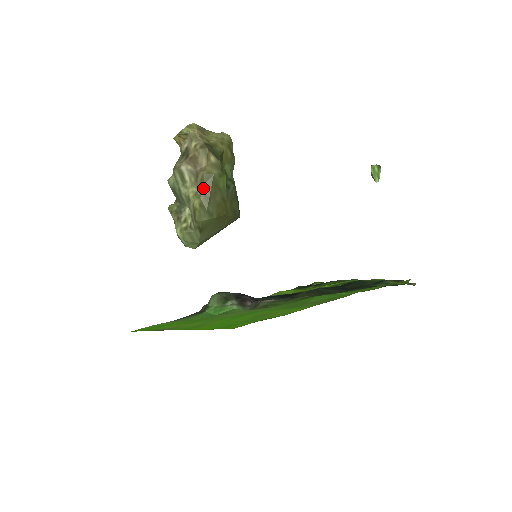
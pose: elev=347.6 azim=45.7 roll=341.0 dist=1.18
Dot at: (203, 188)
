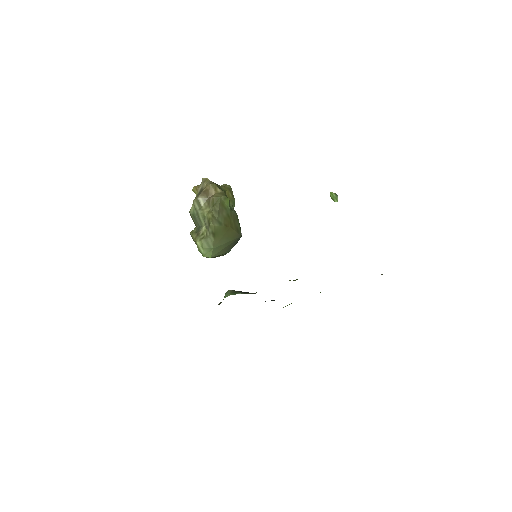
Dot at: (214, 206)
